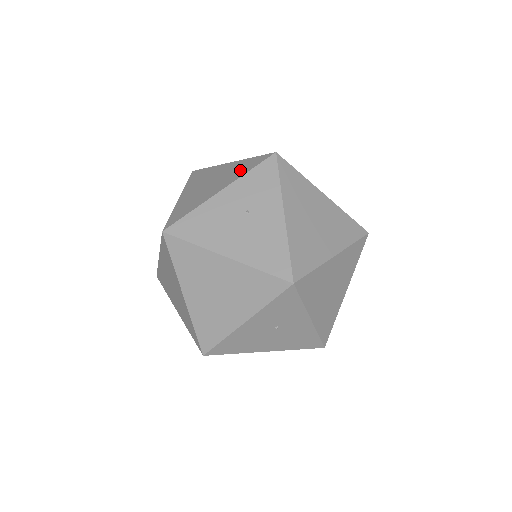
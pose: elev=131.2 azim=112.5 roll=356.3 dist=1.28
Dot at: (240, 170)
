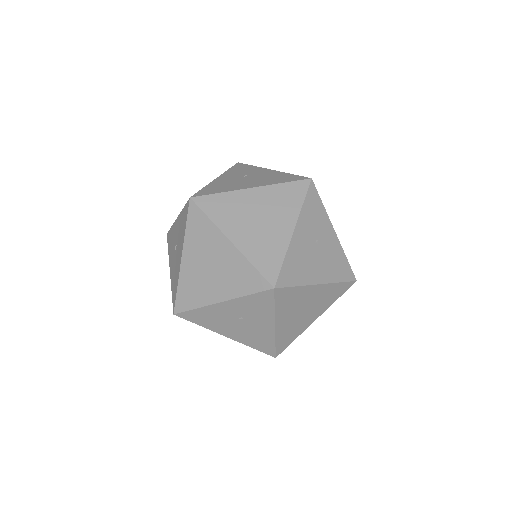
Dot at: occluded
